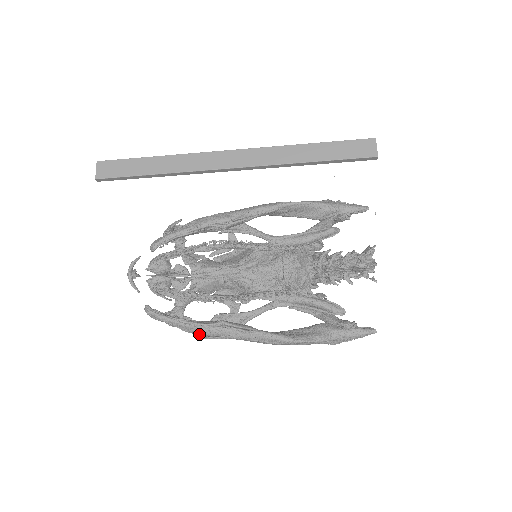
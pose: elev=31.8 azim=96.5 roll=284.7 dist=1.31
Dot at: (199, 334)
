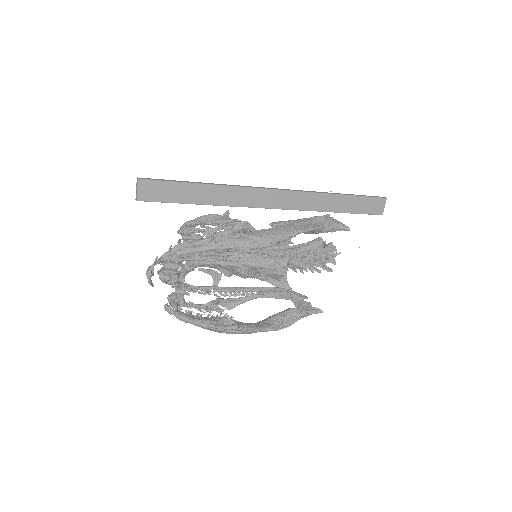
Dot at: occluded
